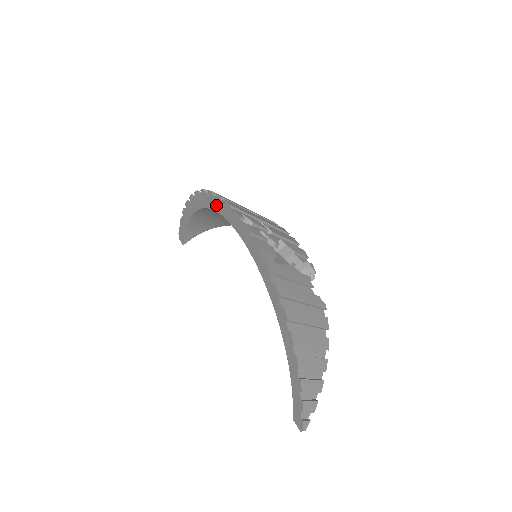
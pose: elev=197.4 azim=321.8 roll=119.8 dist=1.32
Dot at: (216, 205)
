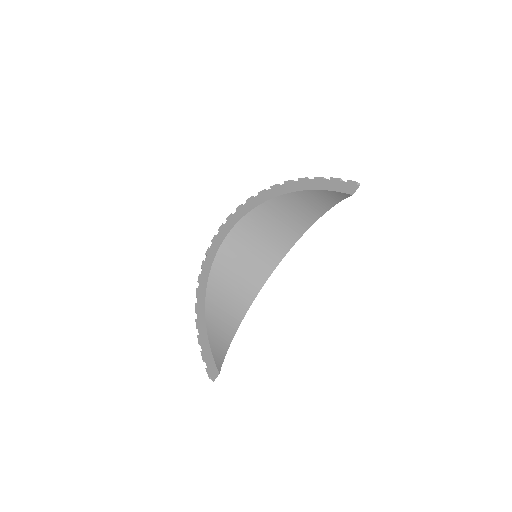
Dot at: (210, 258)
